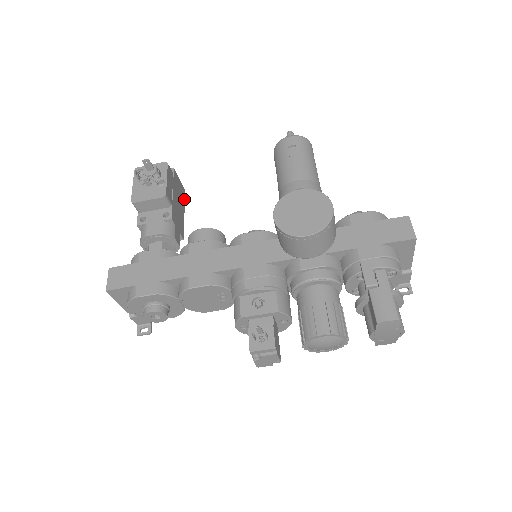
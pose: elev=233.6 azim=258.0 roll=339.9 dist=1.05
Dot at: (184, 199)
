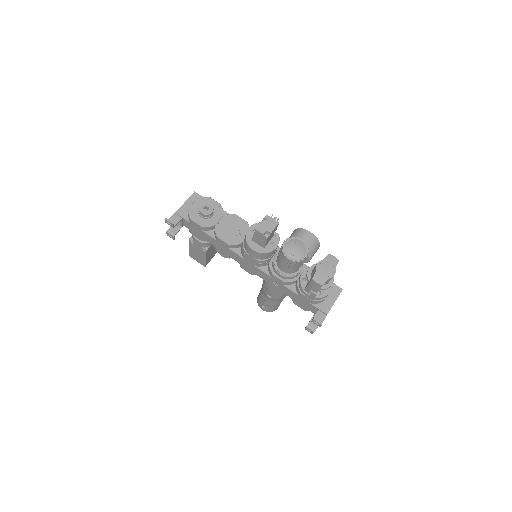
Dot at: (206, 263)
